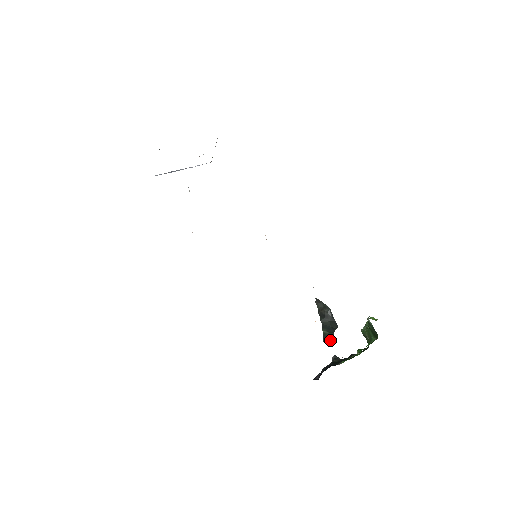
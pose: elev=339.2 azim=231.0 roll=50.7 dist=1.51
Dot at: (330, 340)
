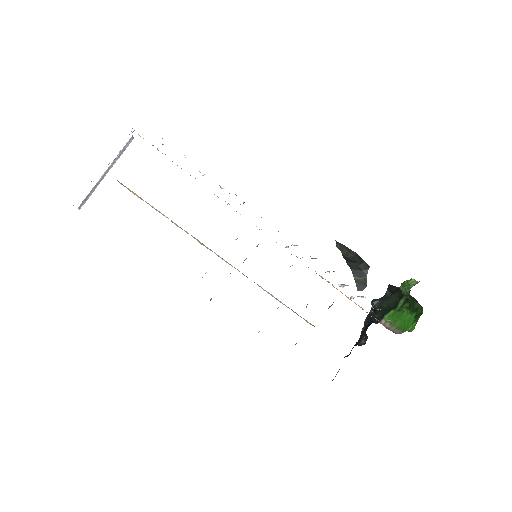
Dot at: (365, 287)
